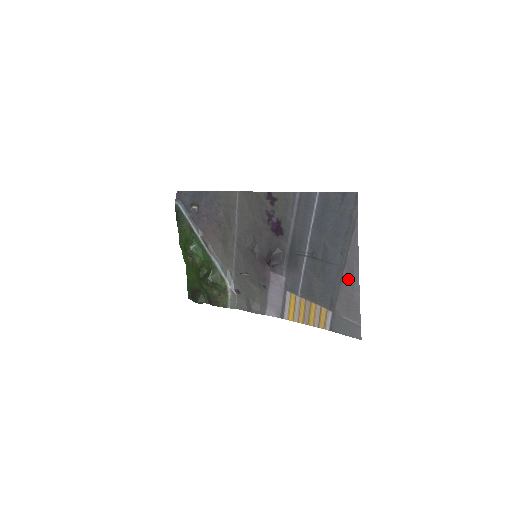
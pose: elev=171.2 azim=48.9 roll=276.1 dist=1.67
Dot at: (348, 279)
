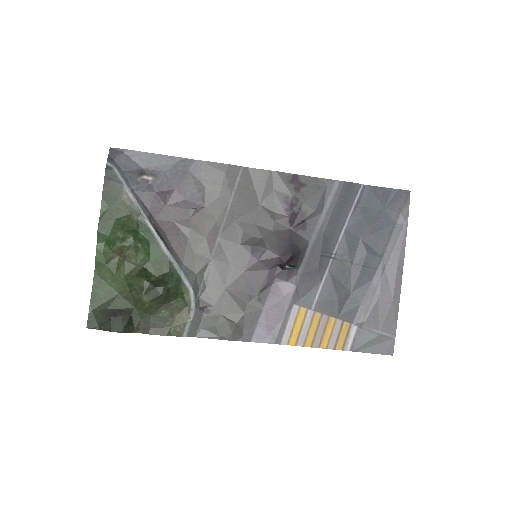
Dot at: (387, 284)
